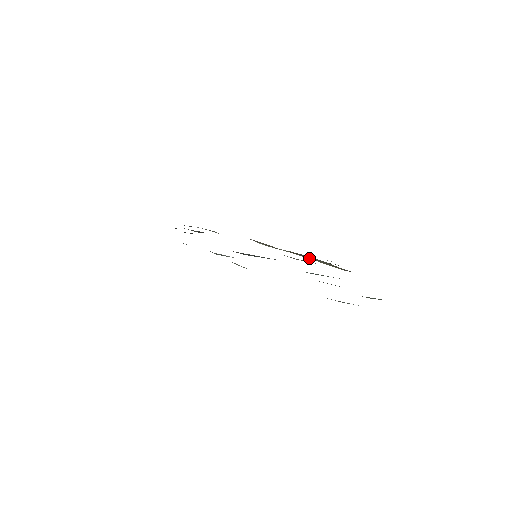
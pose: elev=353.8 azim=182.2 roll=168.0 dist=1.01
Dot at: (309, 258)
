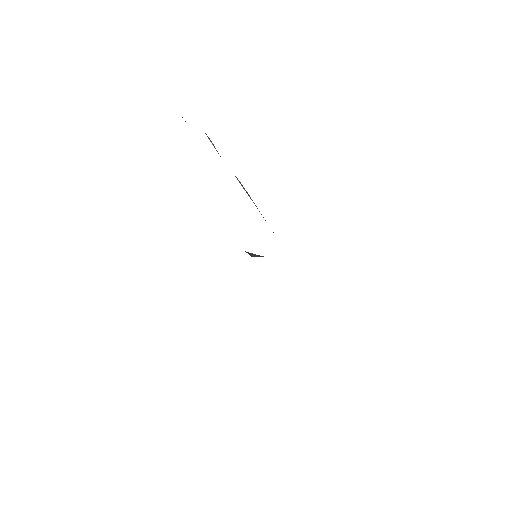
Dot at: (250, 197)
